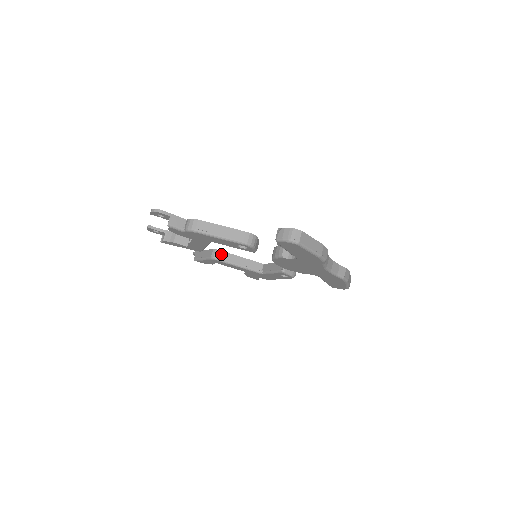
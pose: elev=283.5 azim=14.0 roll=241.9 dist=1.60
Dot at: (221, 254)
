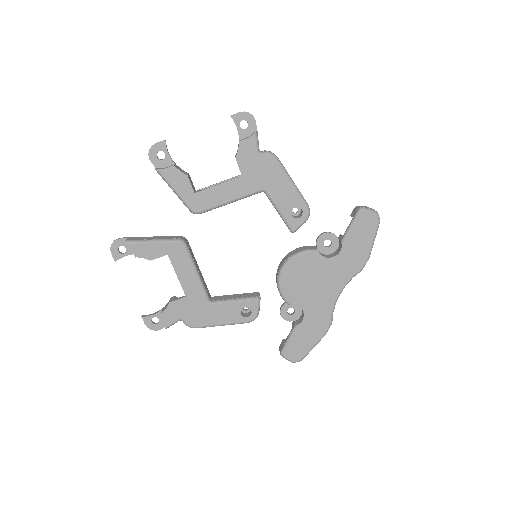
Dot at: (189, 245)
